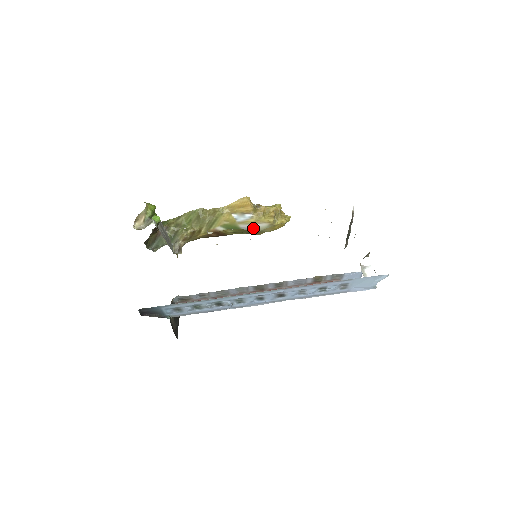
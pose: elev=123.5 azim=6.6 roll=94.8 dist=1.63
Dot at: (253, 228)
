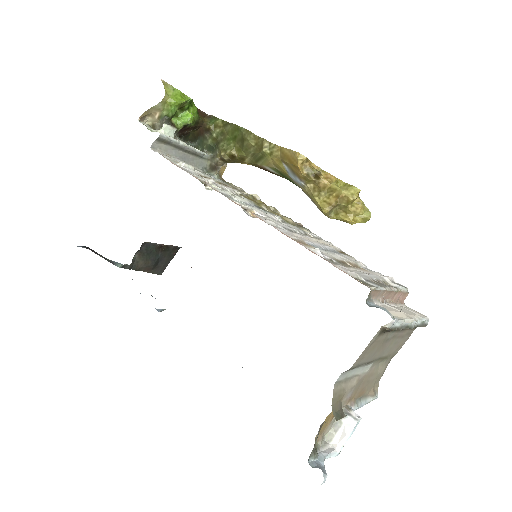
Dot at: occluded
